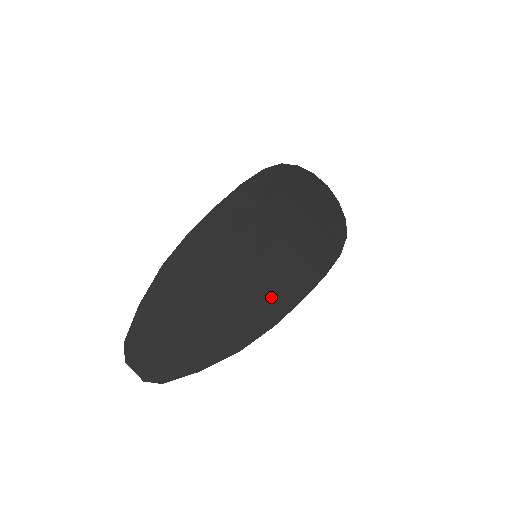
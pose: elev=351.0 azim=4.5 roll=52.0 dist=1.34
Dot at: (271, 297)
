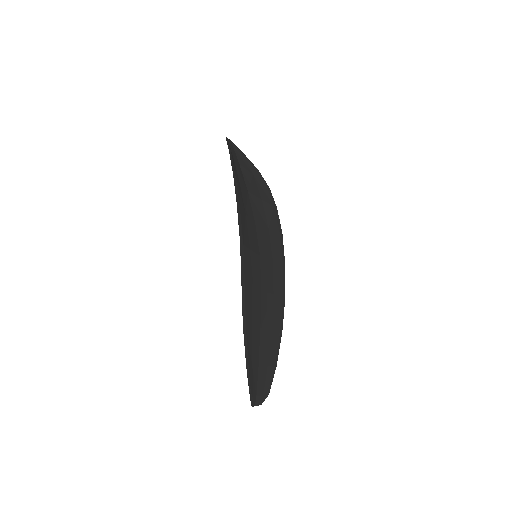
Dot at: (277, 280)
